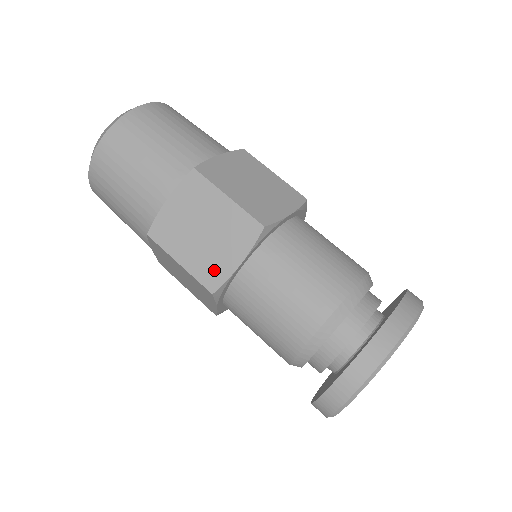
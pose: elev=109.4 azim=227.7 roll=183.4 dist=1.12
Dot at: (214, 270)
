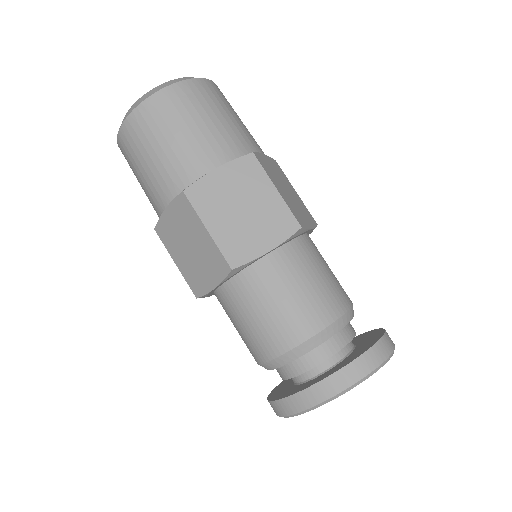
Dot at: (197, 282)
